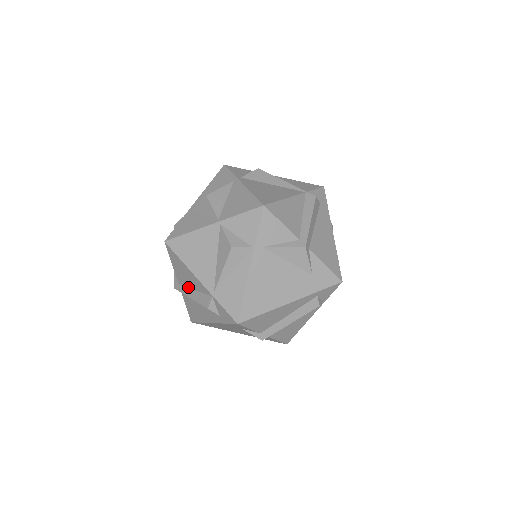
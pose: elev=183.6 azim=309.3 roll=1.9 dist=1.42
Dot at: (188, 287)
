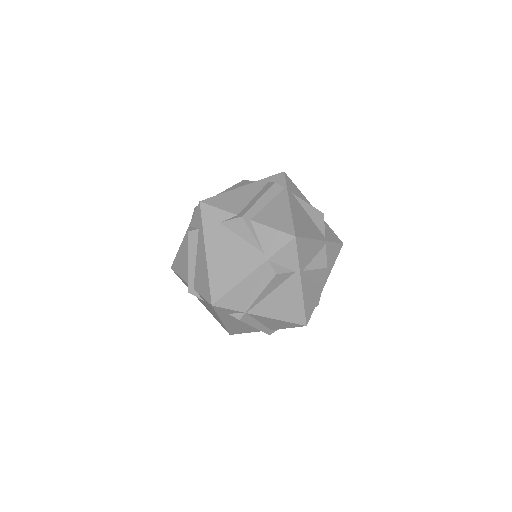
Dot at: occluded
